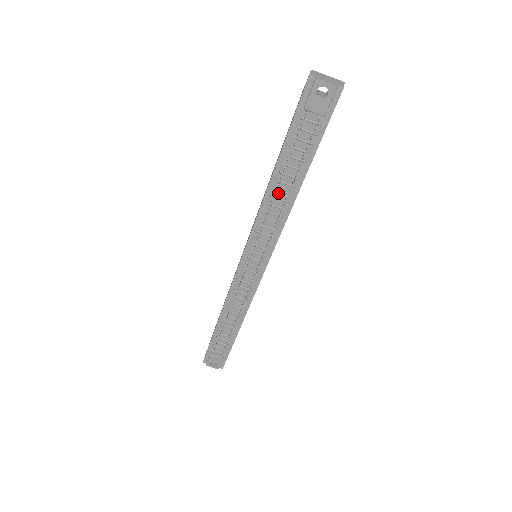
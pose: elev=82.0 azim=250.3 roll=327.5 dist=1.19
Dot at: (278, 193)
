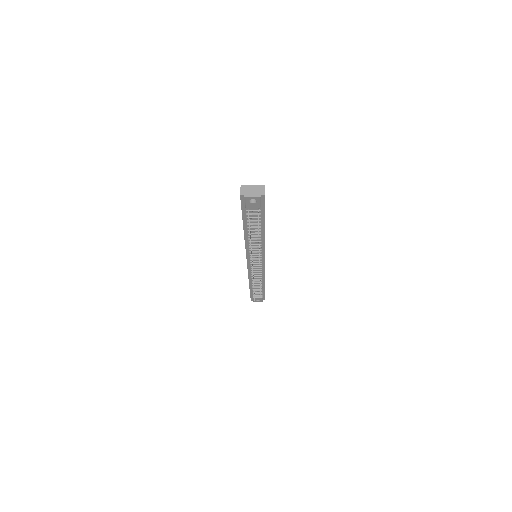
Dot at: (252, 237)
